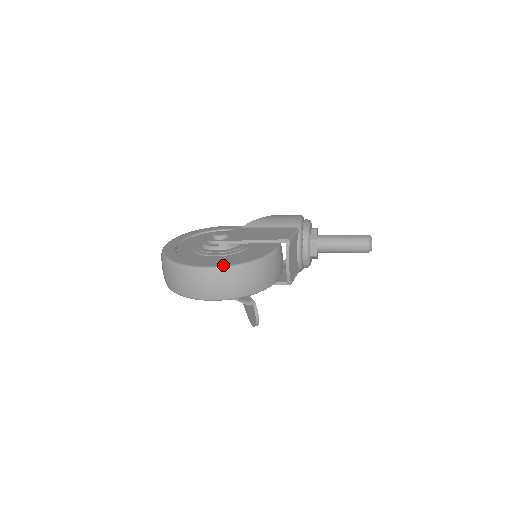
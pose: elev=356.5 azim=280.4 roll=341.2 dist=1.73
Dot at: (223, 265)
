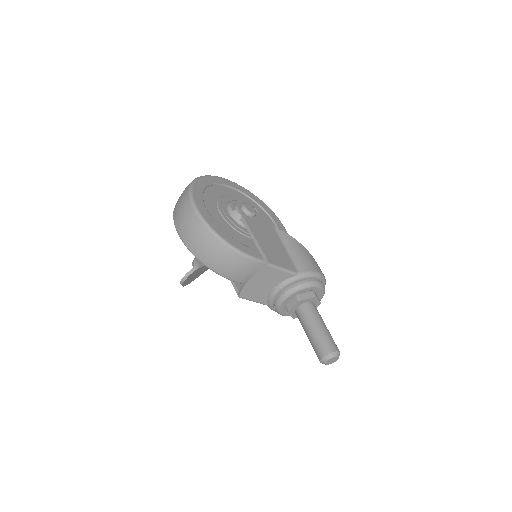
Dot at: (203, 215)
